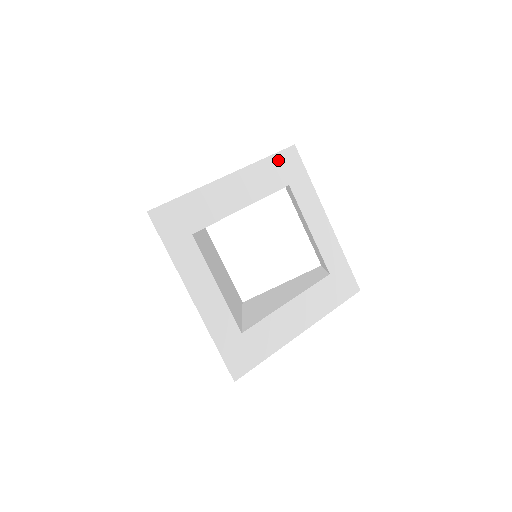
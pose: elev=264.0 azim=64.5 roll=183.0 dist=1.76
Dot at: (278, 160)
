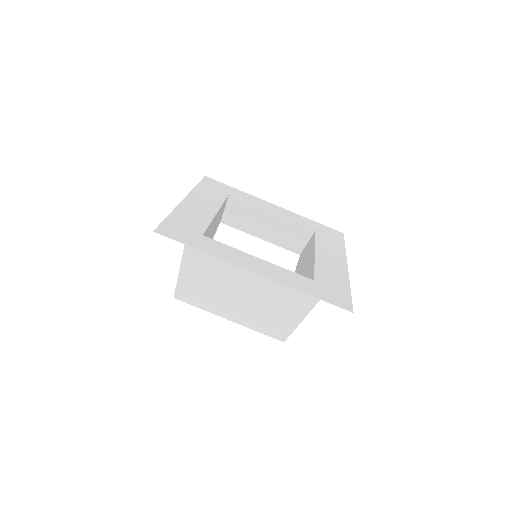
Dot at: (205, 185)
